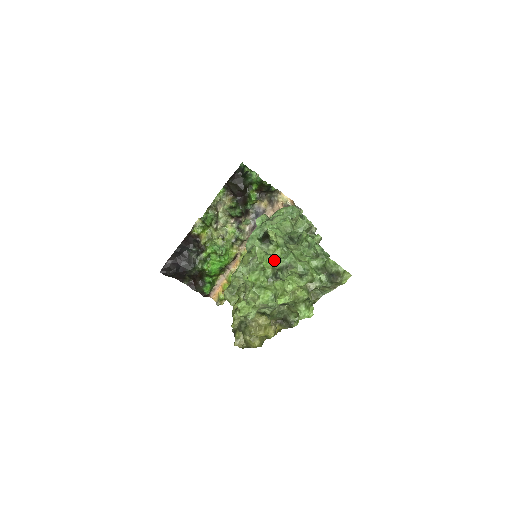
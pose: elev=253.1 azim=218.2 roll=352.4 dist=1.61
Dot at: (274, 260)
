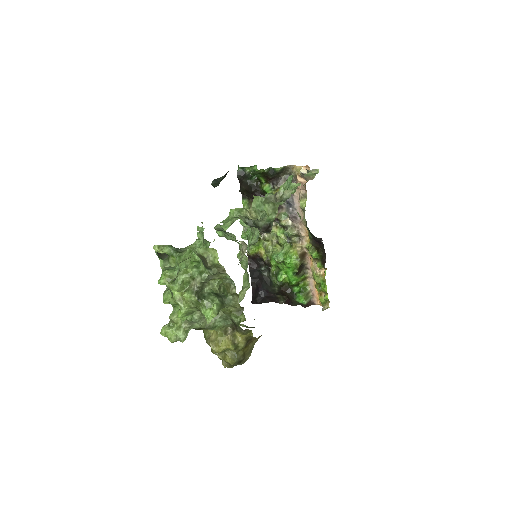
Dot at: (165, 273)
